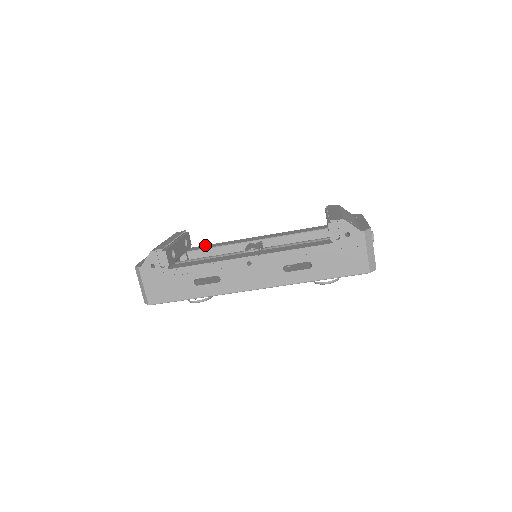
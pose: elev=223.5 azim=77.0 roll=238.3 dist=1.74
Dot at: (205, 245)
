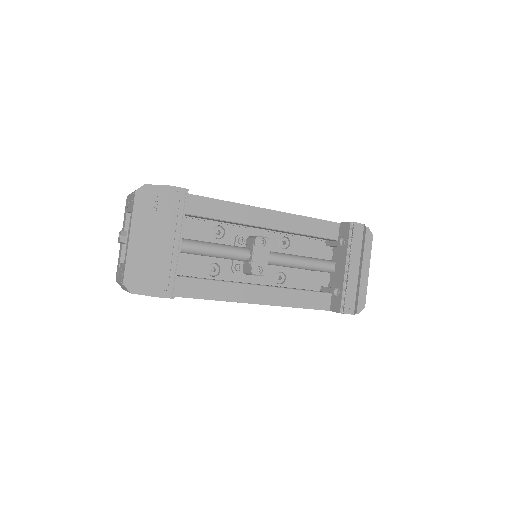
Dot at: (200, 197)
